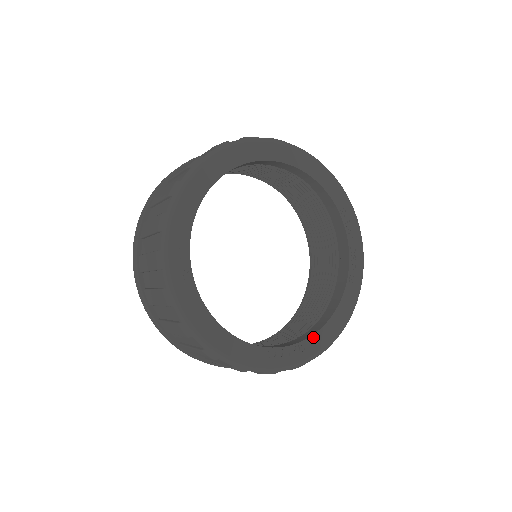
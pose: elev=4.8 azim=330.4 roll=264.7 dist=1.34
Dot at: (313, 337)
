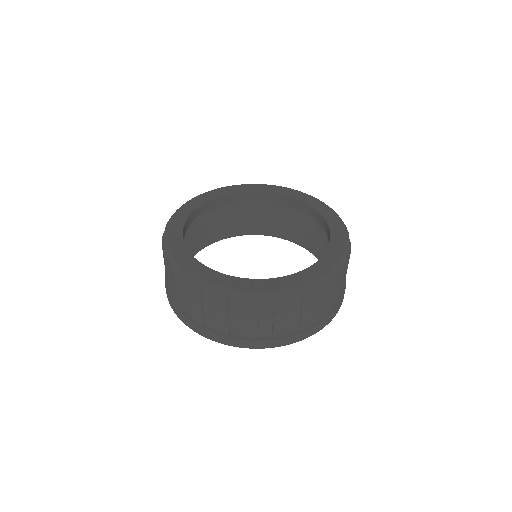
Dot at: (272, 280)
